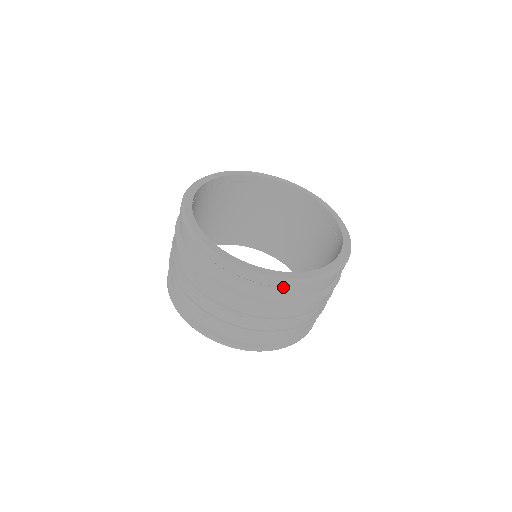
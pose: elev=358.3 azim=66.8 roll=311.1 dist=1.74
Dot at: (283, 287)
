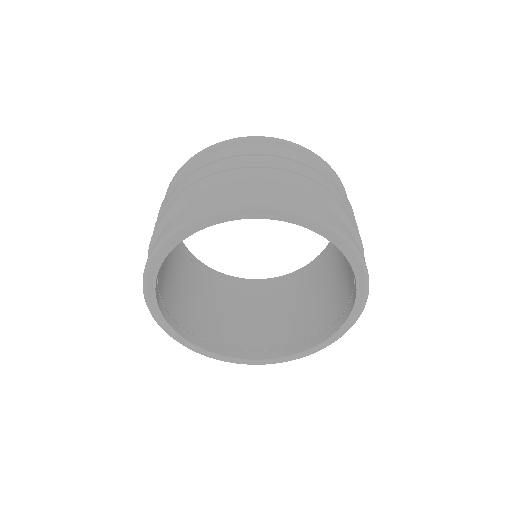
Dot at: (335, 181)
